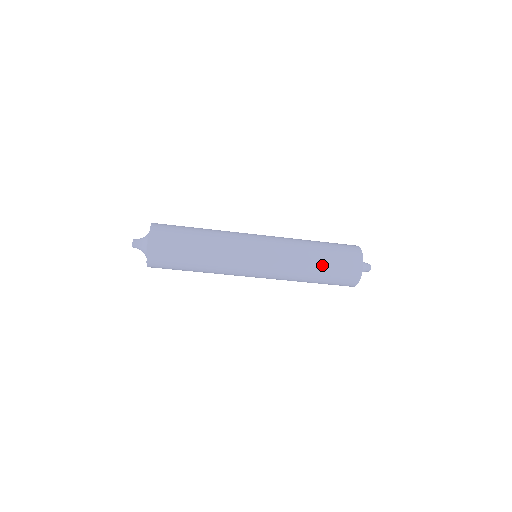
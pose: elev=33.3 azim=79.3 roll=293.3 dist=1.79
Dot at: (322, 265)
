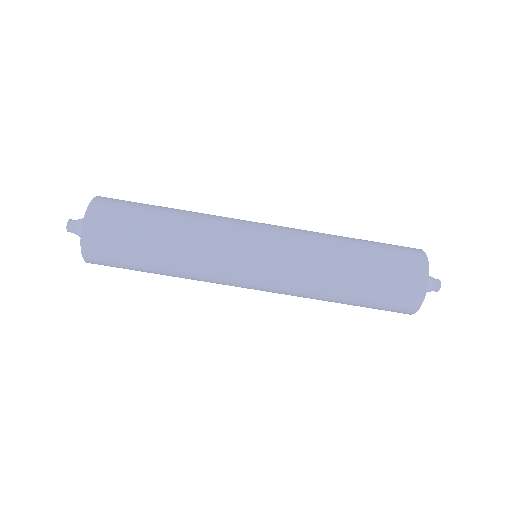
Dot at: occluded
